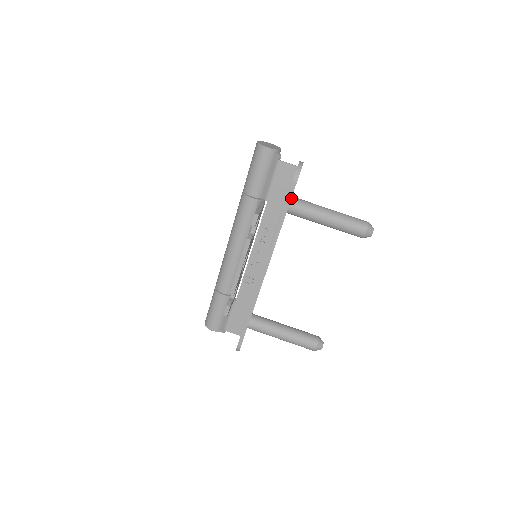
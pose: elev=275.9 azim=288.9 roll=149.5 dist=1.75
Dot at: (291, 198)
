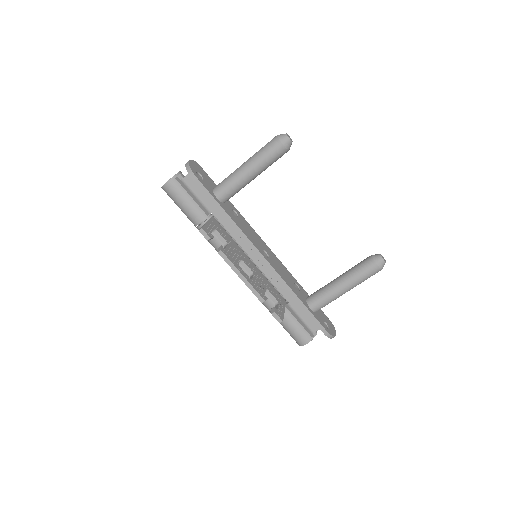
Dot at: (212, 191)
